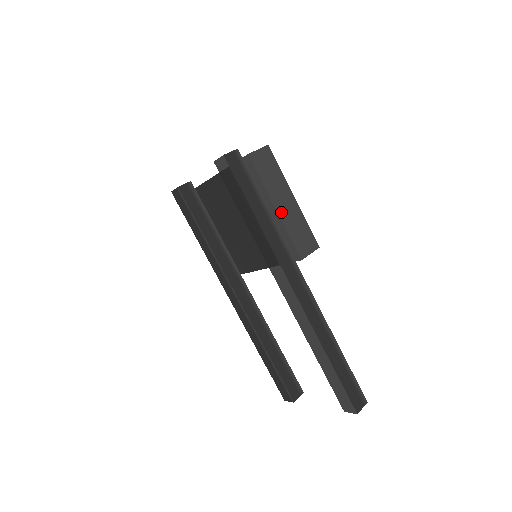
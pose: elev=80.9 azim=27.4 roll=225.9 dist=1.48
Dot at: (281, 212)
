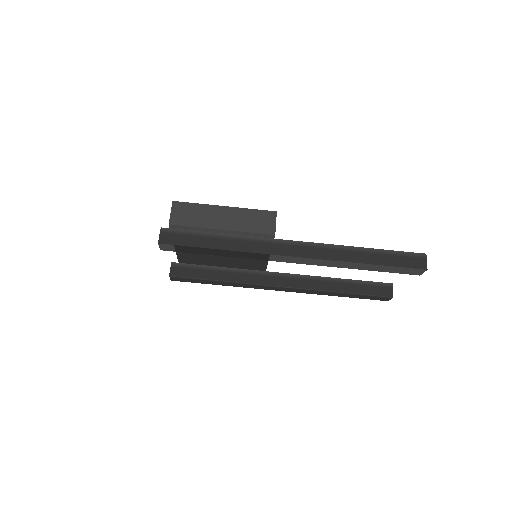
Dot at: (228, 227)
